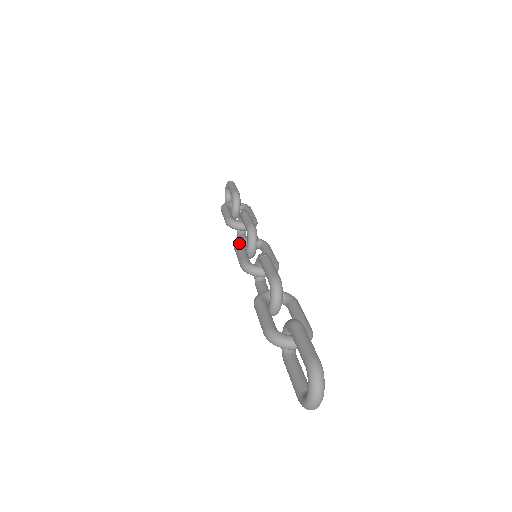
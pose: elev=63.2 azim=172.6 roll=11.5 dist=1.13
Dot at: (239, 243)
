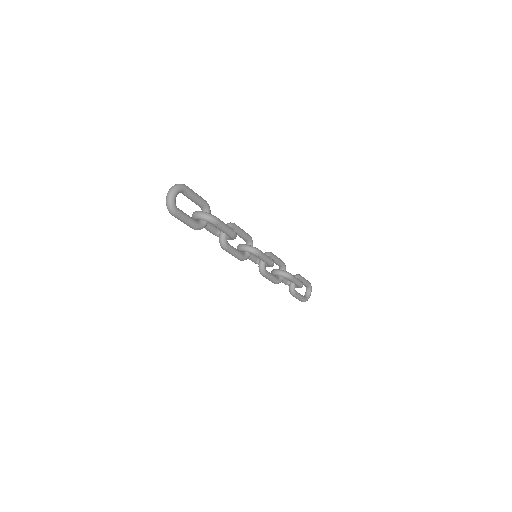
Dot at: occluded
